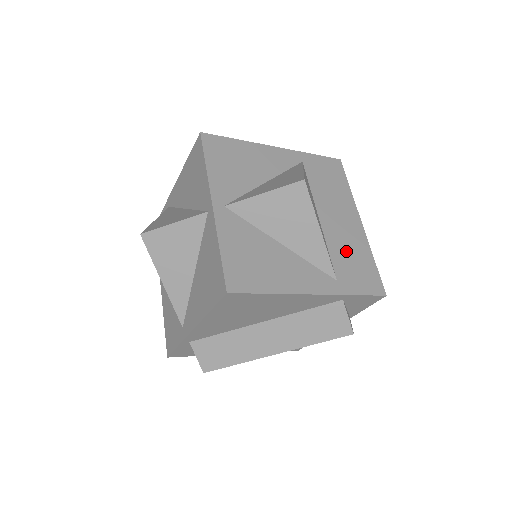
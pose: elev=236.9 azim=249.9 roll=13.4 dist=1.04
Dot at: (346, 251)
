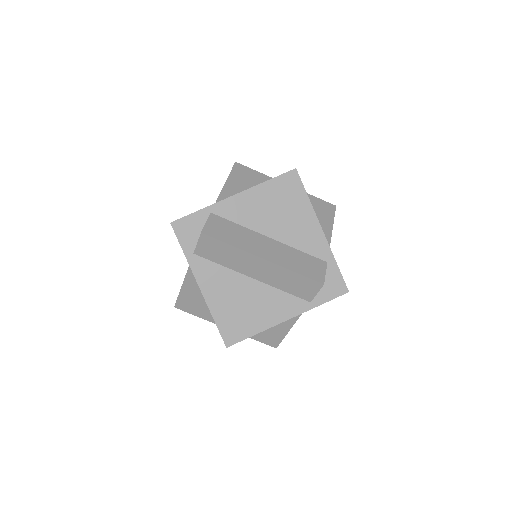
Dot at: occluded
